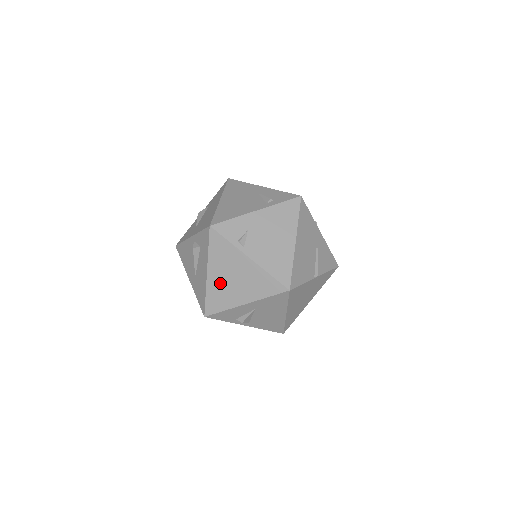
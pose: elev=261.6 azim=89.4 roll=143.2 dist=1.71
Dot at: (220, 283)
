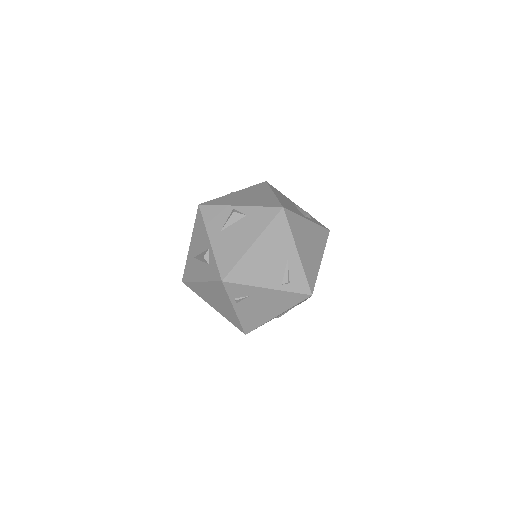
Dot at: (205, 291)
